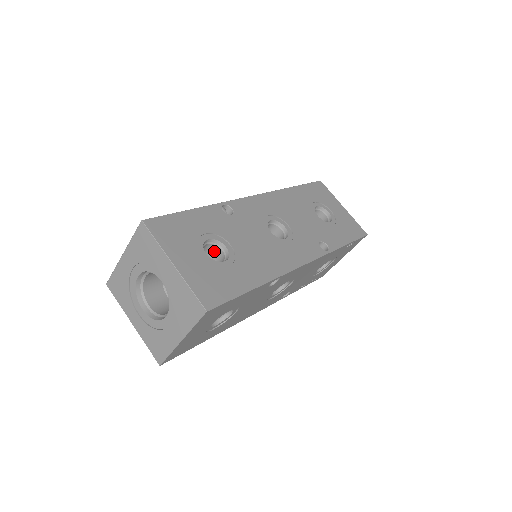
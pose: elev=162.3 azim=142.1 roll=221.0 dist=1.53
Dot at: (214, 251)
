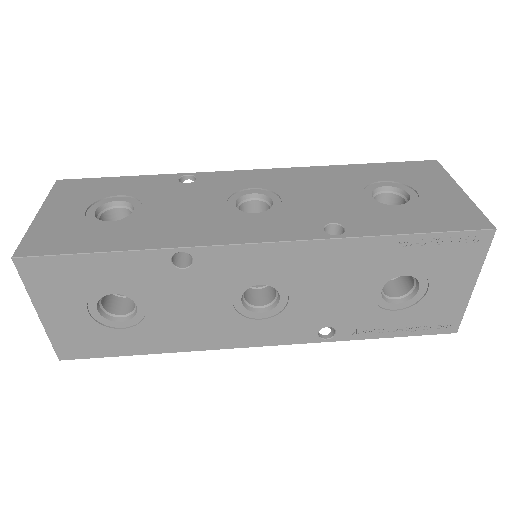
Dot at: occluded
